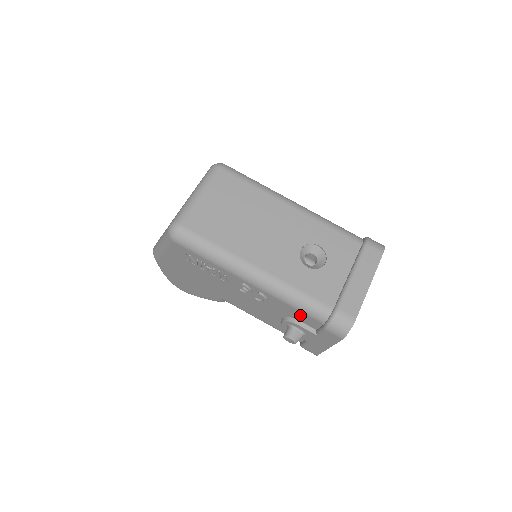
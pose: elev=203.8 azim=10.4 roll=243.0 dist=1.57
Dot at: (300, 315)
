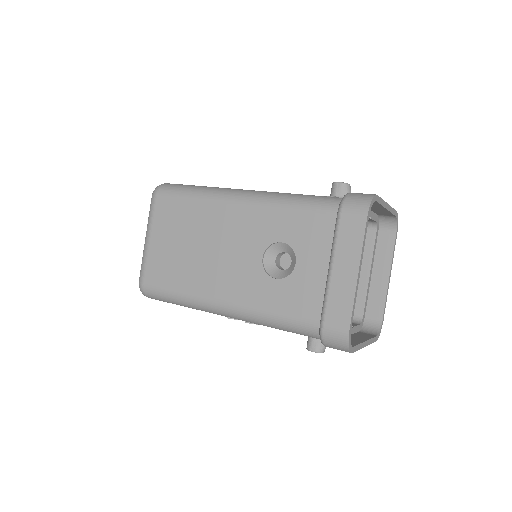
Dot at: occluded
